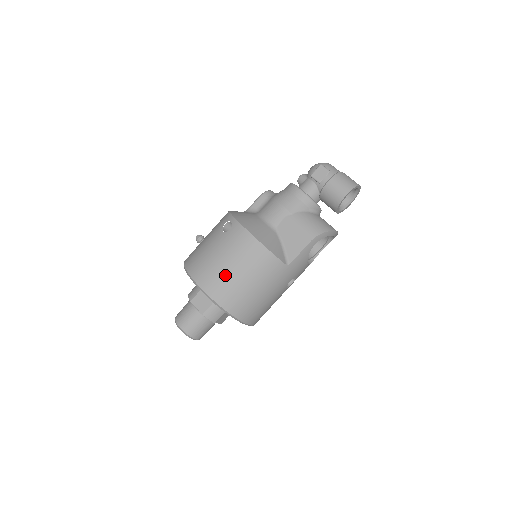
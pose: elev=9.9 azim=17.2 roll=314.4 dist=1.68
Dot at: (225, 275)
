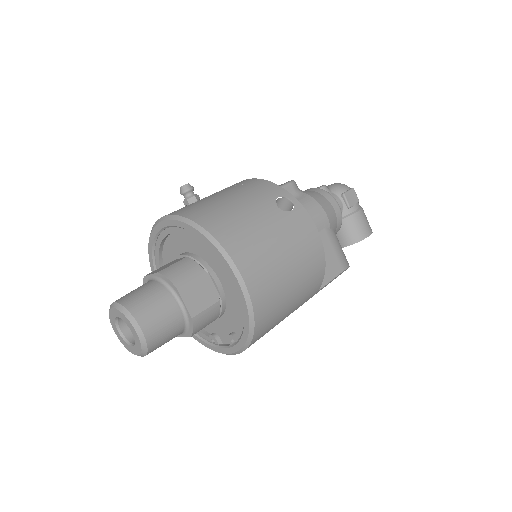
Dot at: (278, 274)
